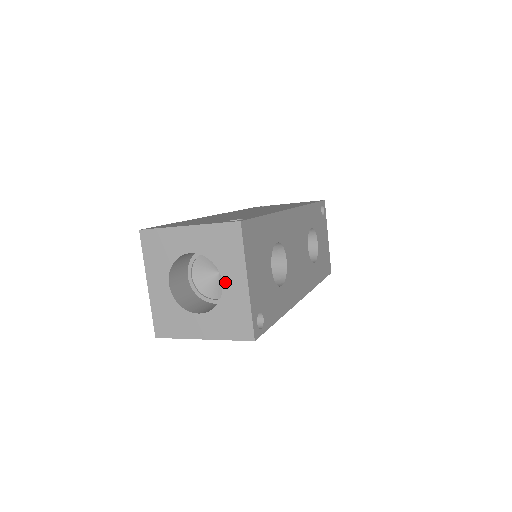
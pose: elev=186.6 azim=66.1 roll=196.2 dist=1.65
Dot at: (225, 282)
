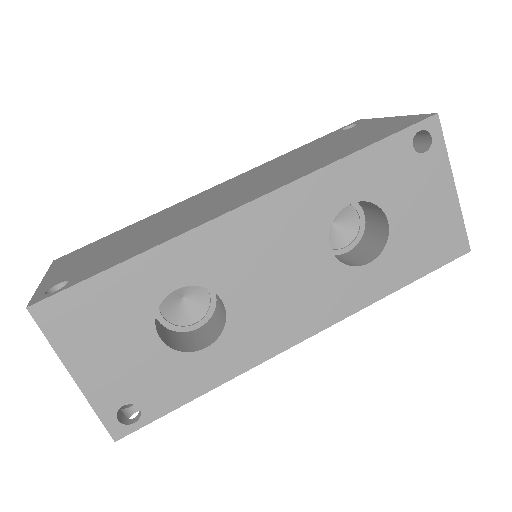
Dot at: occluded
